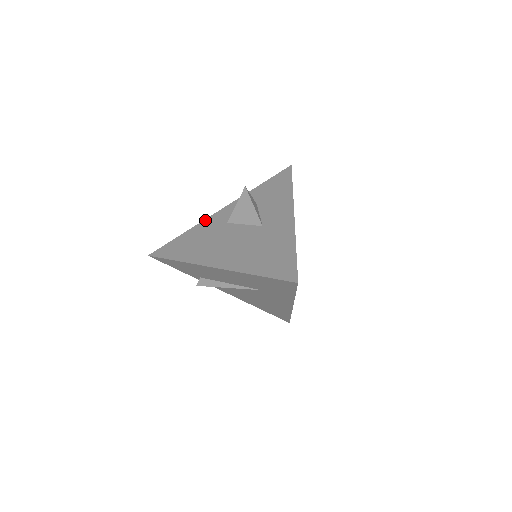
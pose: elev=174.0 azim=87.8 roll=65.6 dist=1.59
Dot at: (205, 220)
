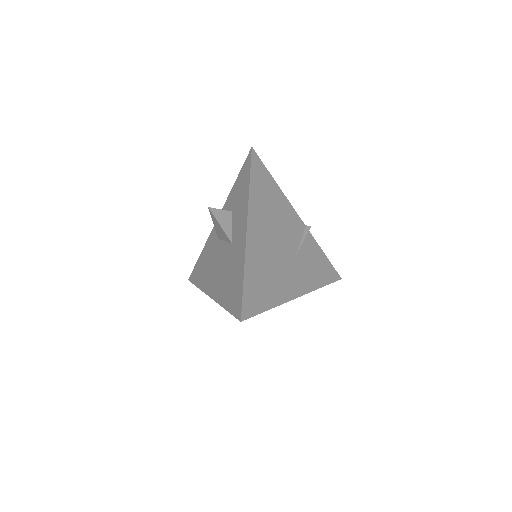
Dot at: (209, 236)
